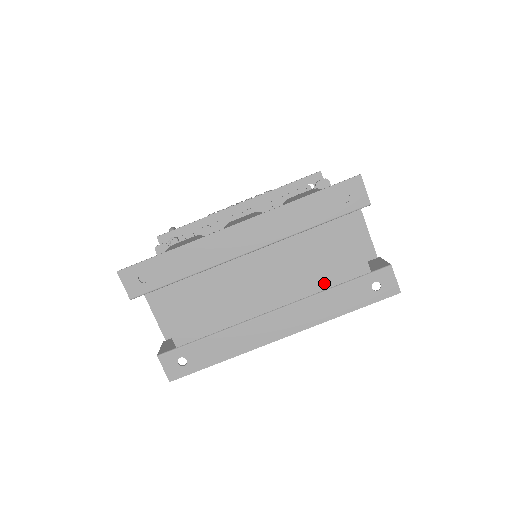
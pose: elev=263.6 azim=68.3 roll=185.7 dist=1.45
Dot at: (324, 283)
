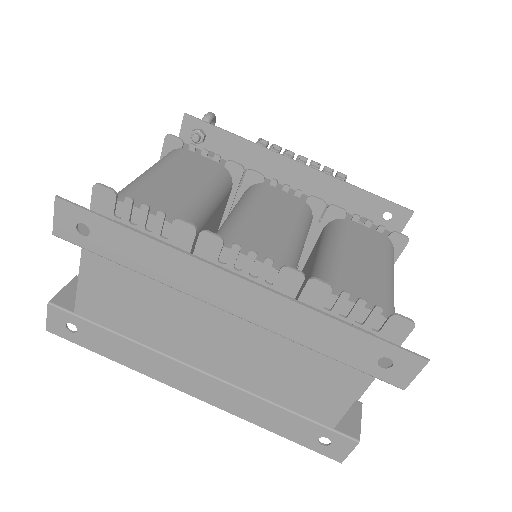
Dot at: (277, 397)
